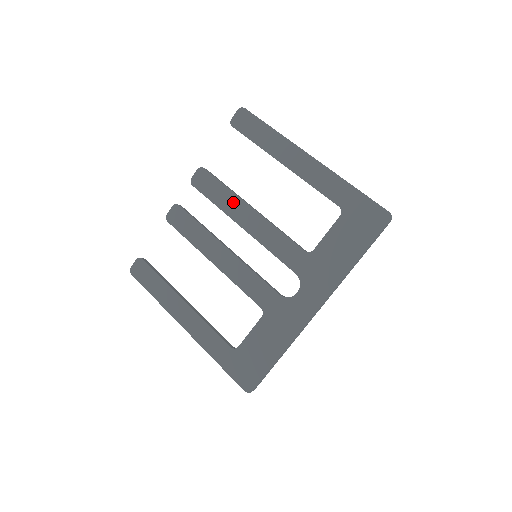
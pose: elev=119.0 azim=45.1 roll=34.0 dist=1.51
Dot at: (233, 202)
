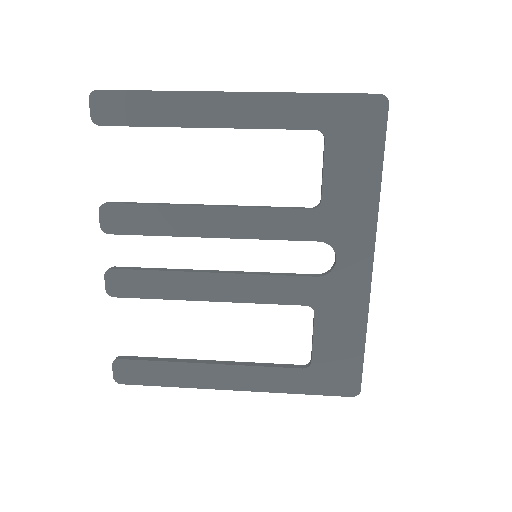
Dot at: (179, 217)
